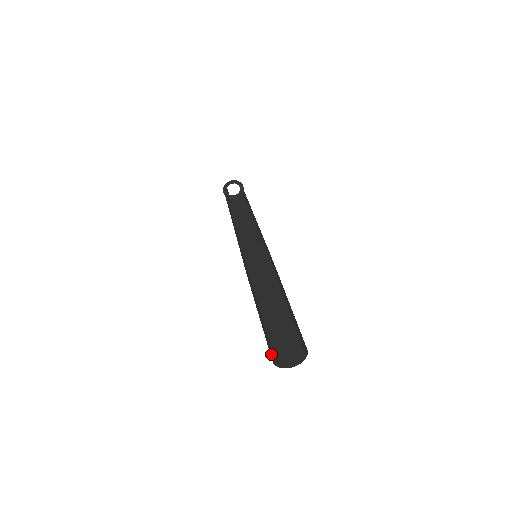
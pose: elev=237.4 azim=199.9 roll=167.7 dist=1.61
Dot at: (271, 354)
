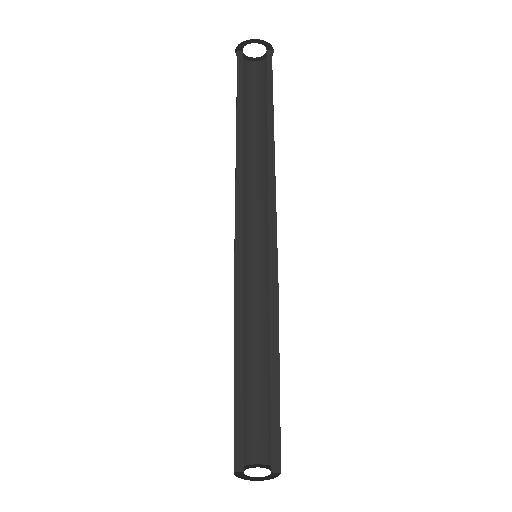
Dot at: (244, 448)
